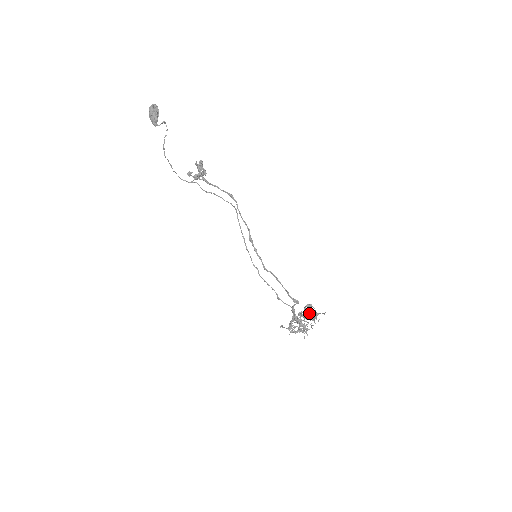
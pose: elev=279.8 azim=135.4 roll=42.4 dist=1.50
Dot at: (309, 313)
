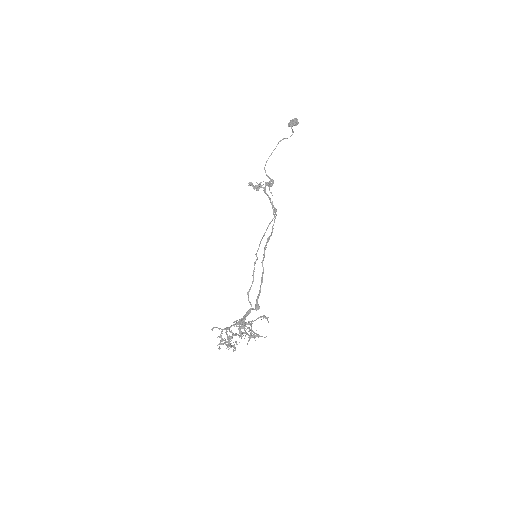
Dot at: occluded
